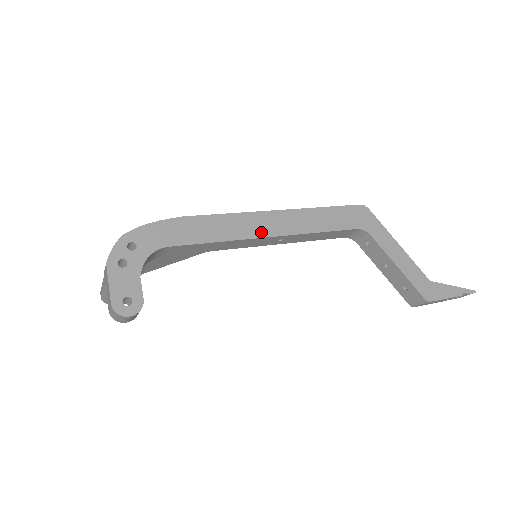
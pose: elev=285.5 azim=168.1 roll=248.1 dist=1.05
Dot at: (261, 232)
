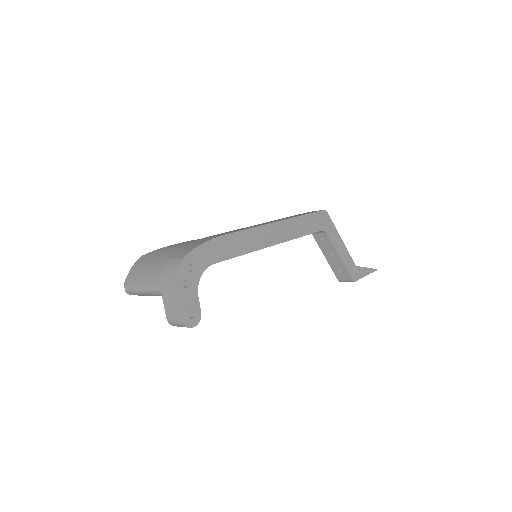
Dot at: (268, 242)
